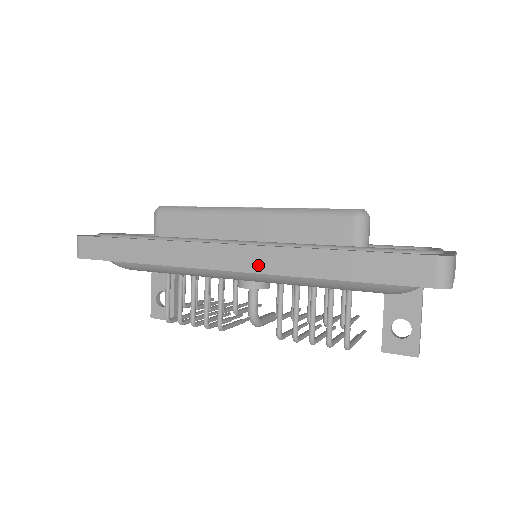
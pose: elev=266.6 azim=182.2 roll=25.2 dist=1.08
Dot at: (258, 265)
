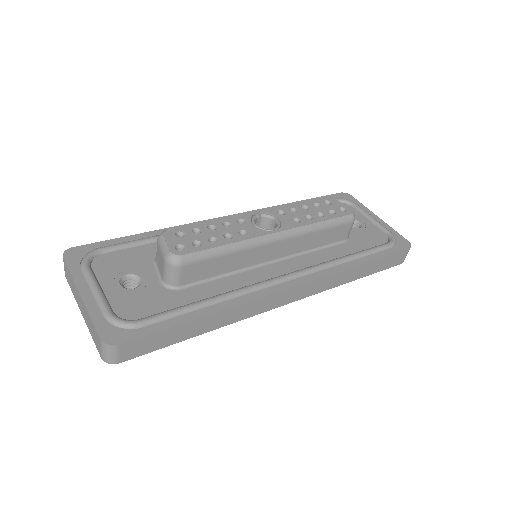
Dot at: (316, 290)
